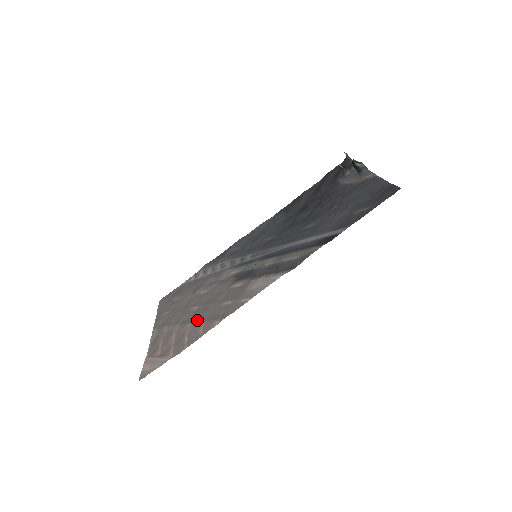
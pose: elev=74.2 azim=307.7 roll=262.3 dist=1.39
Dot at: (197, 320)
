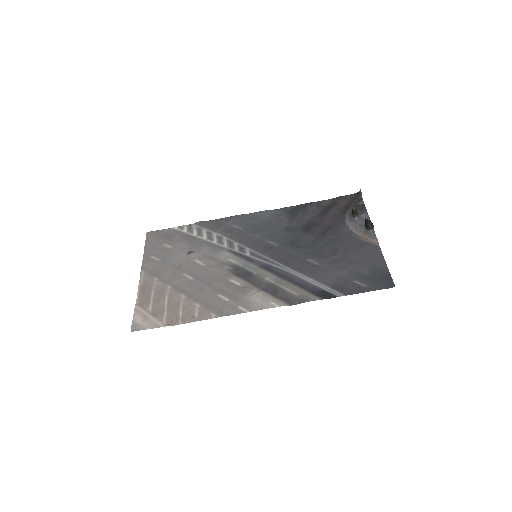
Dot at: (192, 296)
